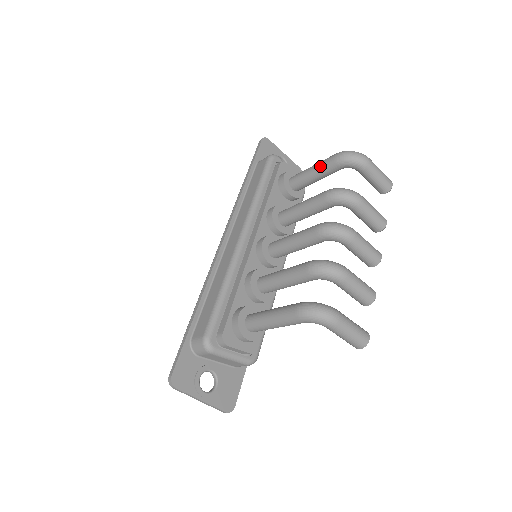
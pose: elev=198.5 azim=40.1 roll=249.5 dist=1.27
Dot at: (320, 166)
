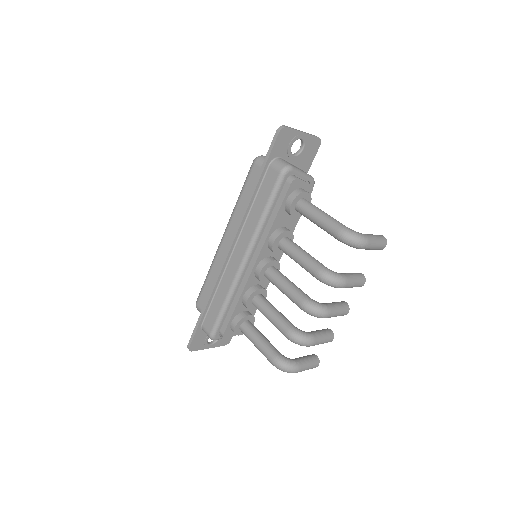
Dot at: (323, 227)
